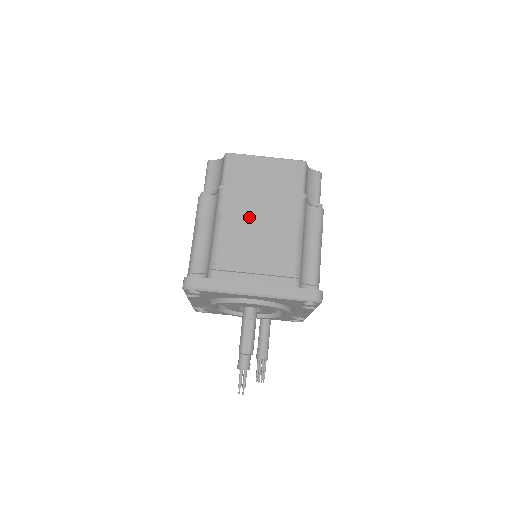
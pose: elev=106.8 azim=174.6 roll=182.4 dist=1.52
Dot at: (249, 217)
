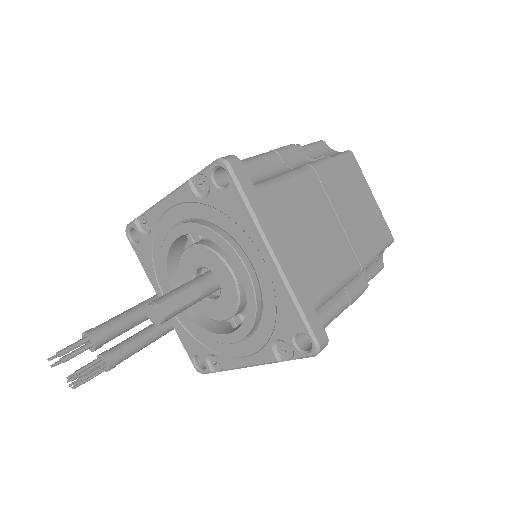
Dot at: (330, 204)
